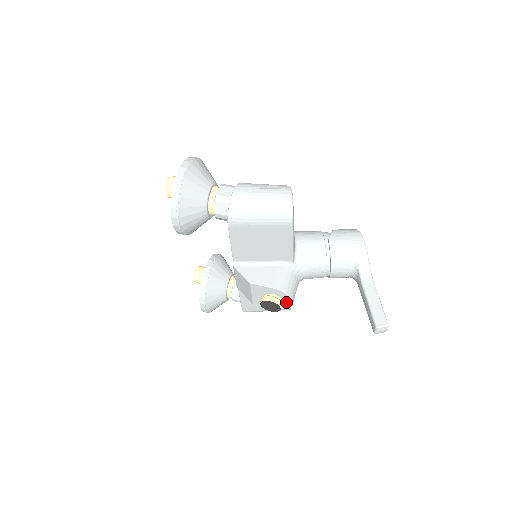
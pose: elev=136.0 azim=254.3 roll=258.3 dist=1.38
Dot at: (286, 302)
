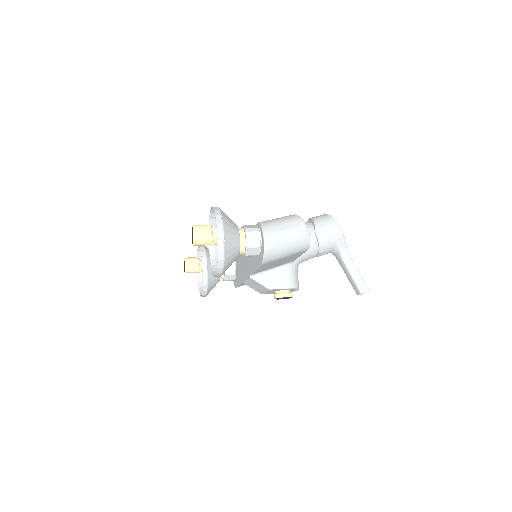
Dot at: (293, 290)
